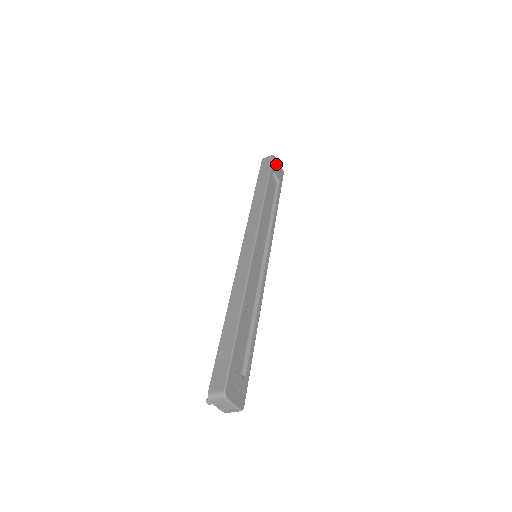
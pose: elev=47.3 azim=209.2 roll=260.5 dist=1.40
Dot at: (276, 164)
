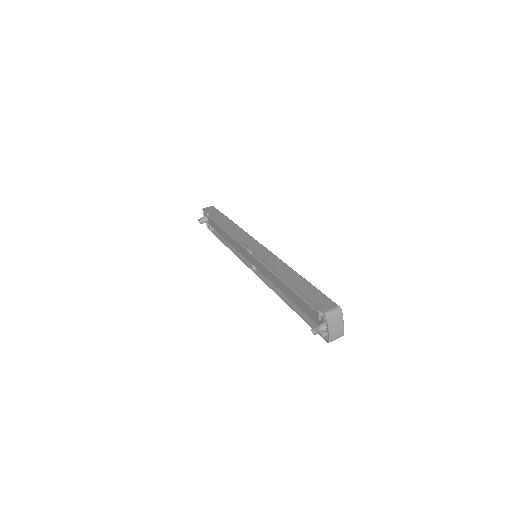
Dot at: occluded
